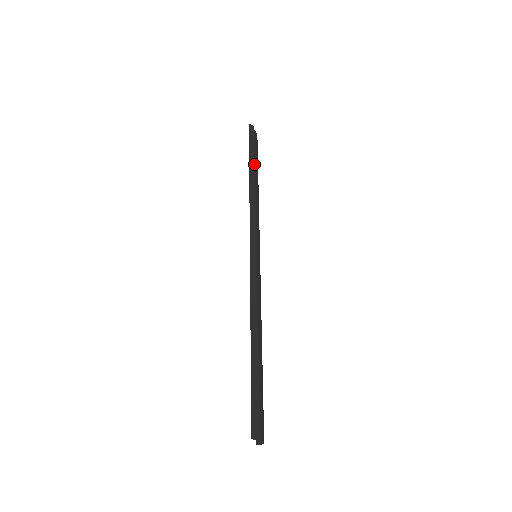
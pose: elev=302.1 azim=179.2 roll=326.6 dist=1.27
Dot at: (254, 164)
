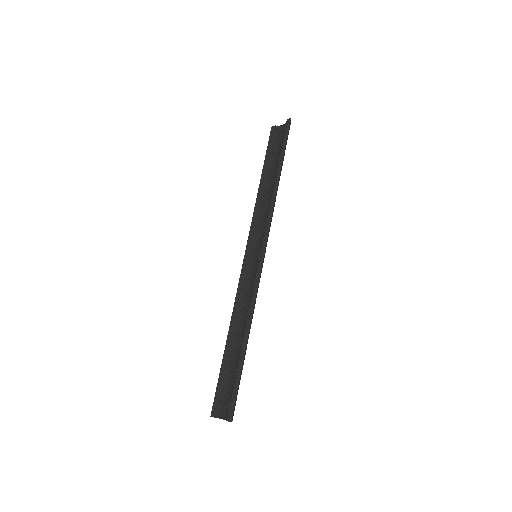
Dot at: (282, 165)
